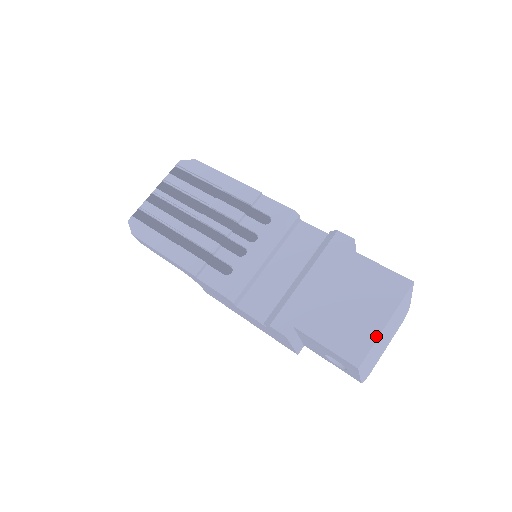
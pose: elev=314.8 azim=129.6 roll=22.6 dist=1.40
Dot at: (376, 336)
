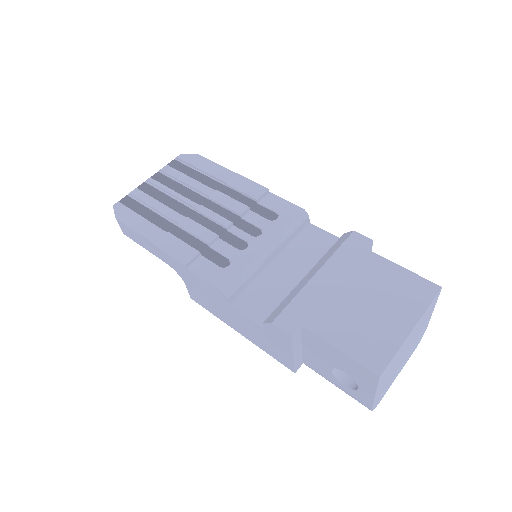
Dot at: (400, 341)
